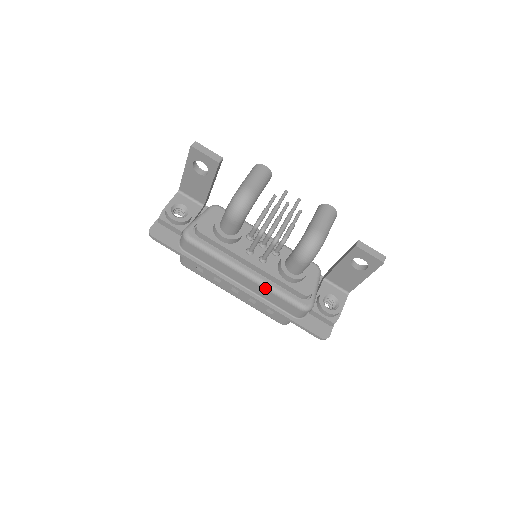
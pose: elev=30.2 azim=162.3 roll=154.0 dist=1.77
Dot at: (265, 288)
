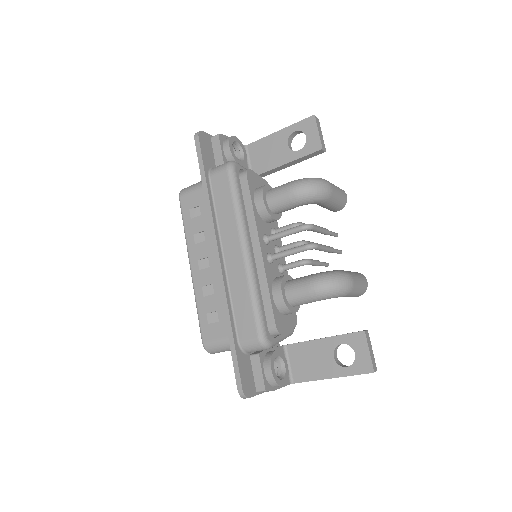
Dot at: (248, 280)
